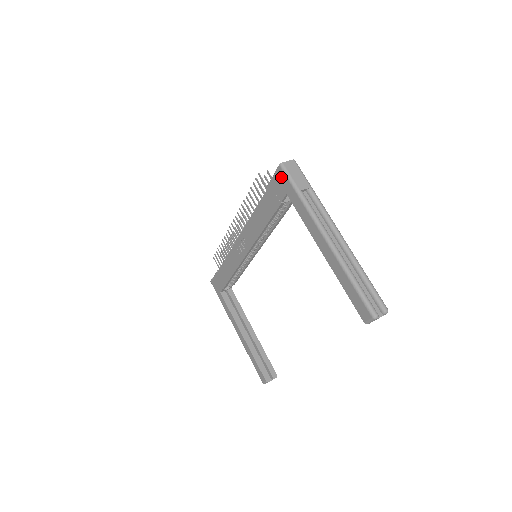
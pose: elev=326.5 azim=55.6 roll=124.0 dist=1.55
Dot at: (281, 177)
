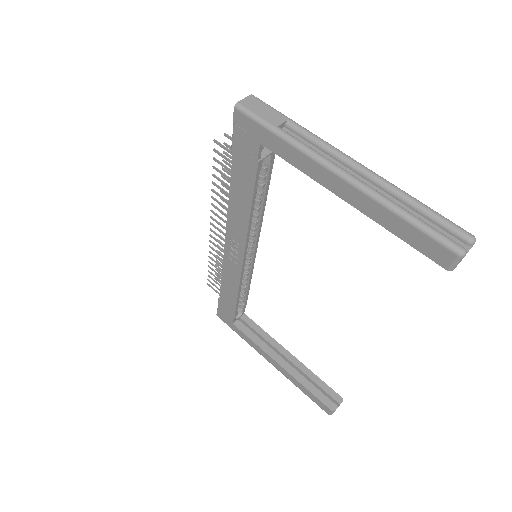
Dot at: (243, 123)
